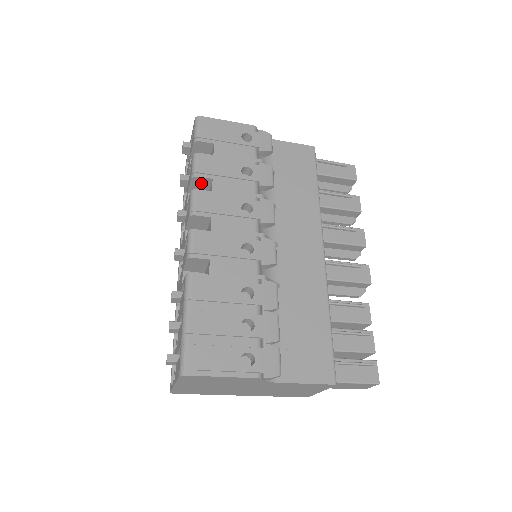
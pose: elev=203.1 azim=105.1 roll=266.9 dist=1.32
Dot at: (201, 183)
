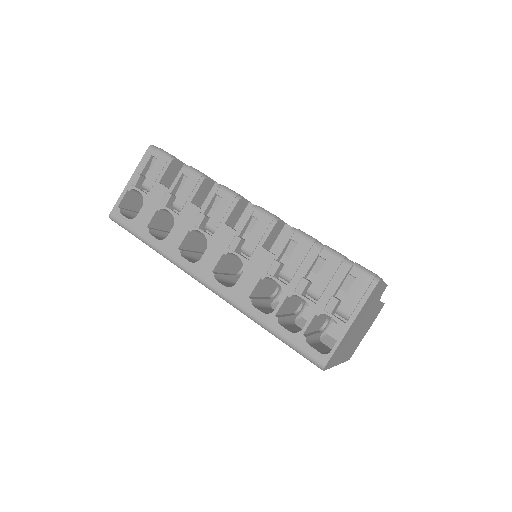
Dot at: (206, 188)
